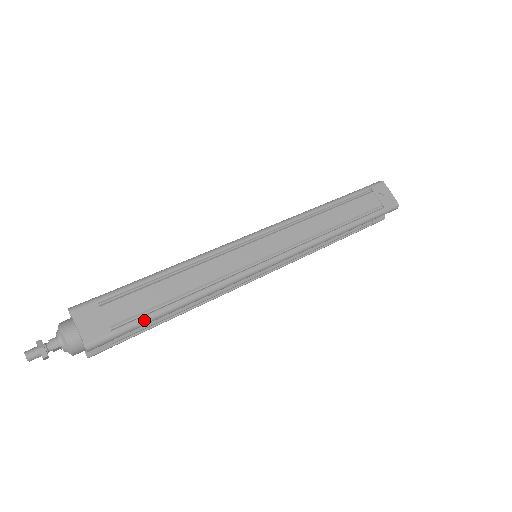
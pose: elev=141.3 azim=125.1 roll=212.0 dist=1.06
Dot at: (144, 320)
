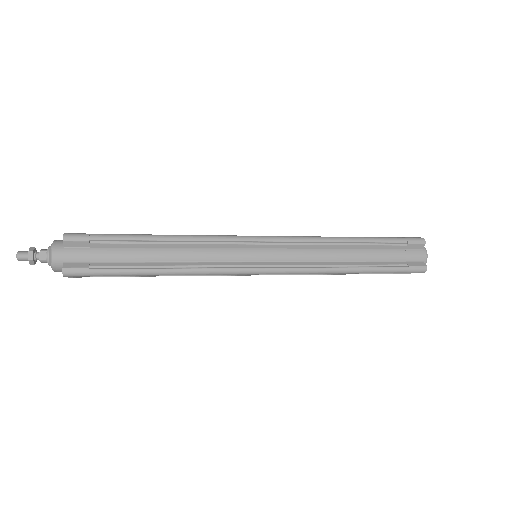
Dot at: (122, 235)
